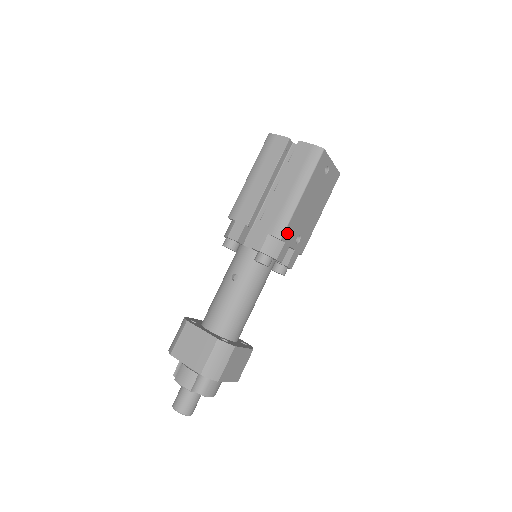
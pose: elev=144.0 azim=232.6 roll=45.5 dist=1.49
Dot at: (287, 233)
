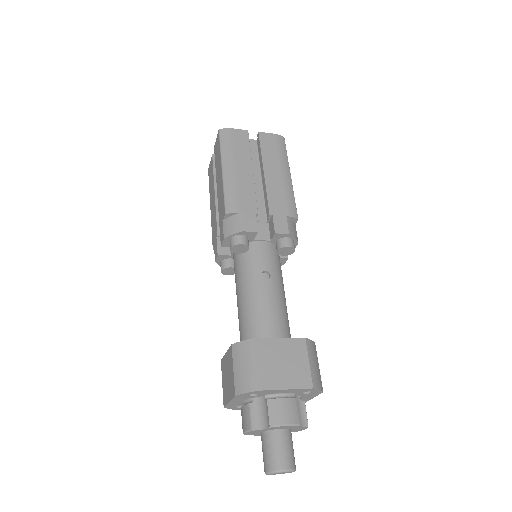
Dot at: occluded
